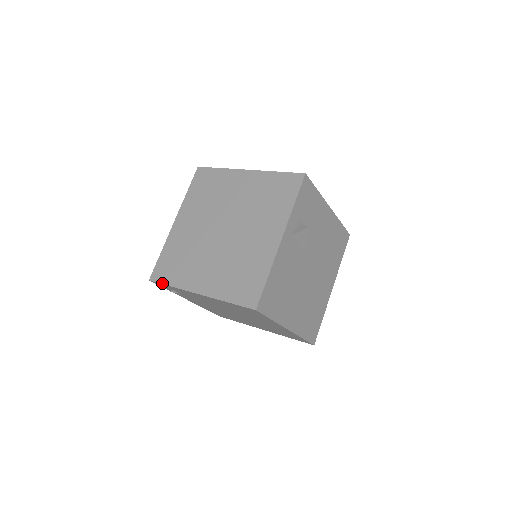
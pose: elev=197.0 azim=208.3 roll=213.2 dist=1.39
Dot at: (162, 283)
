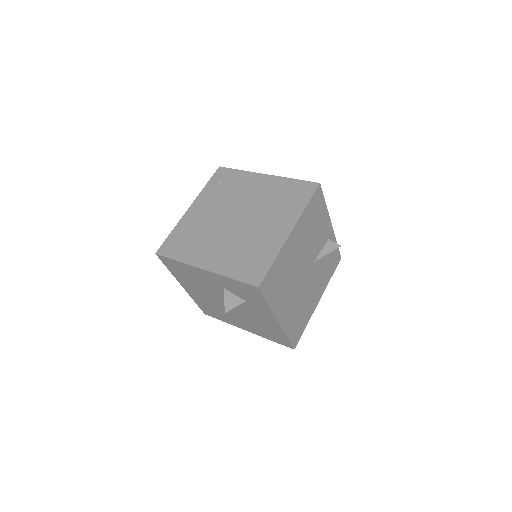
Dot at: (233, 169)
